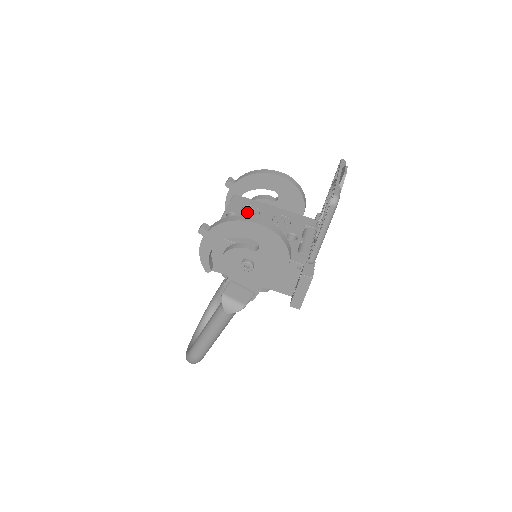
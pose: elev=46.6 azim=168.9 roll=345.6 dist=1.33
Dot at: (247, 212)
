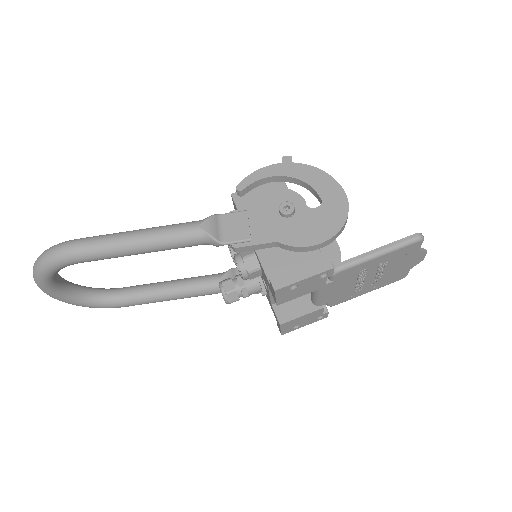
Dot at: occluded
